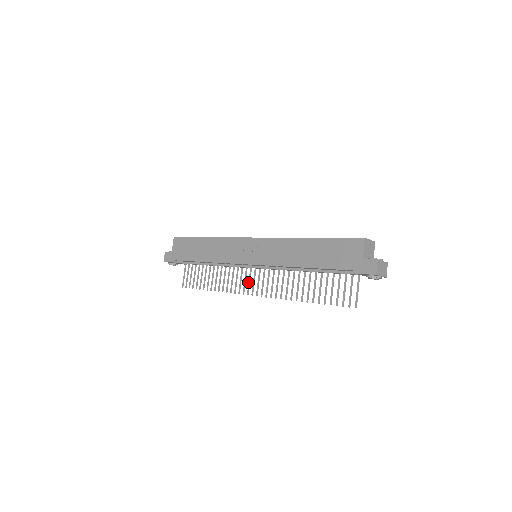
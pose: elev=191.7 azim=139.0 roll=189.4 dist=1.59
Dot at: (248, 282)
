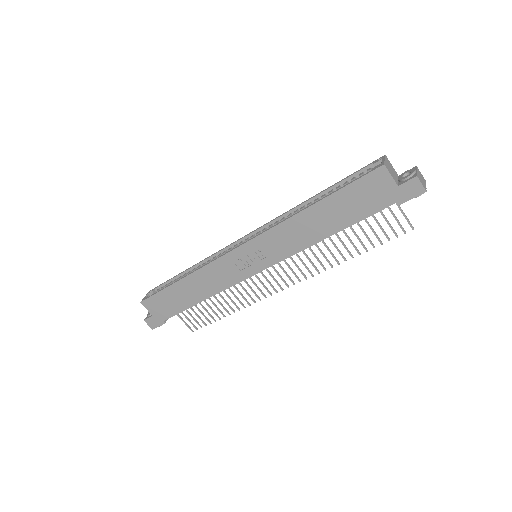
Dot at: occluded
